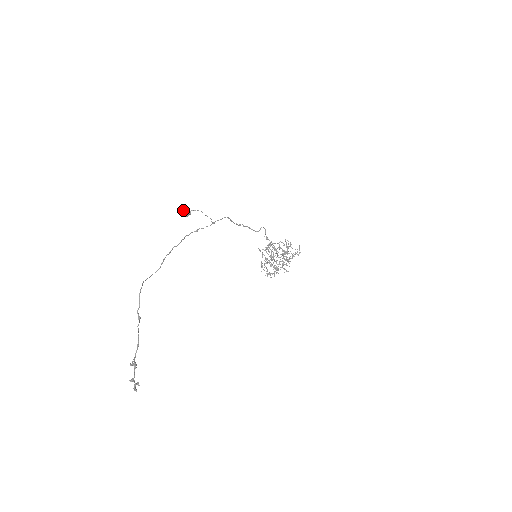
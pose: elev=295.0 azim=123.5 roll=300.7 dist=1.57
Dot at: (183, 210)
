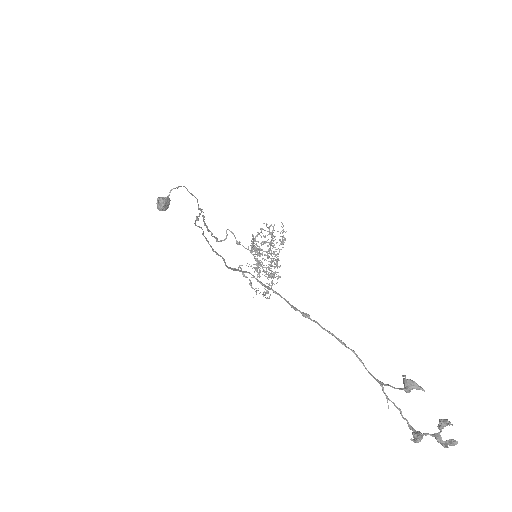
Dot at: (157, 198)
